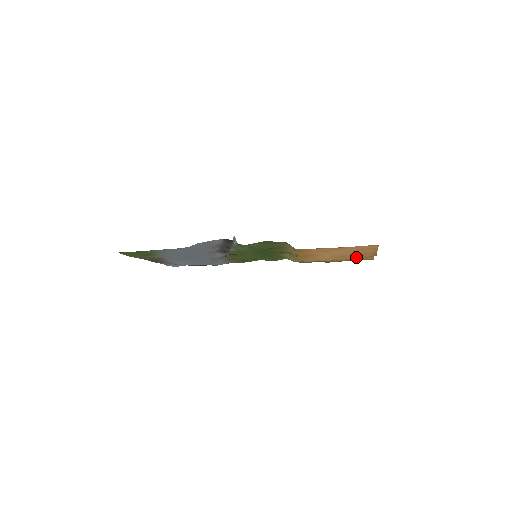
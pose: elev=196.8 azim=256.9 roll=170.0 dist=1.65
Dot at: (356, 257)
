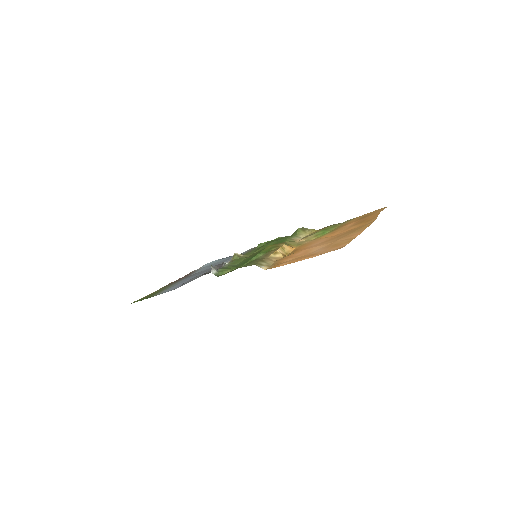
Dot at: (353, 229)
